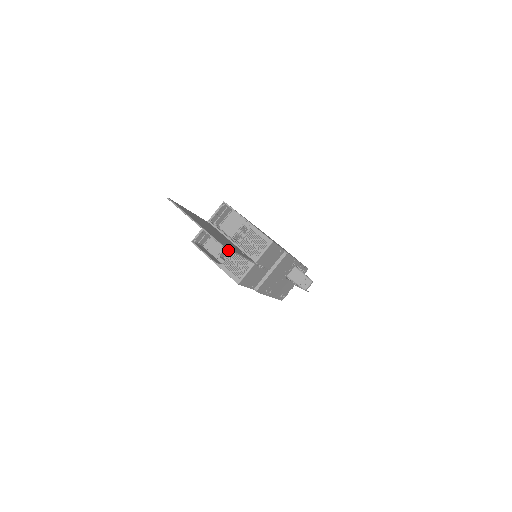
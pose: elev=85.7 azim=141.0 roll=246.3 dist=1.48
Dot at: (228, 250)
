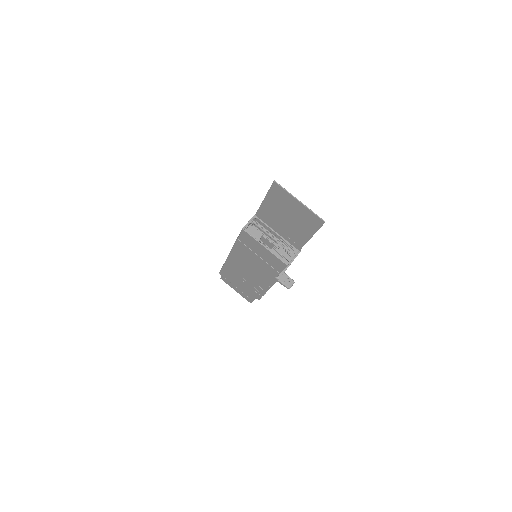
Dot at: (260, 242)
